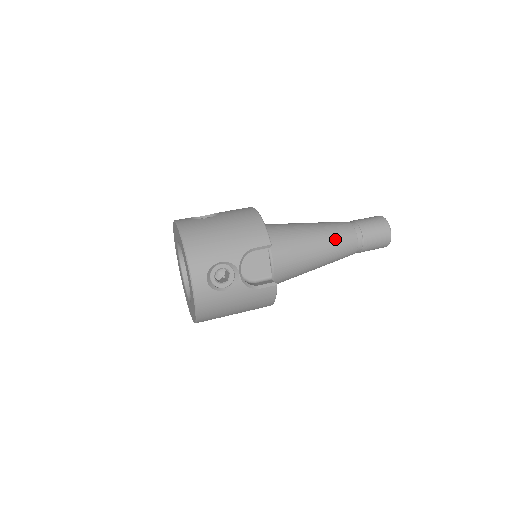
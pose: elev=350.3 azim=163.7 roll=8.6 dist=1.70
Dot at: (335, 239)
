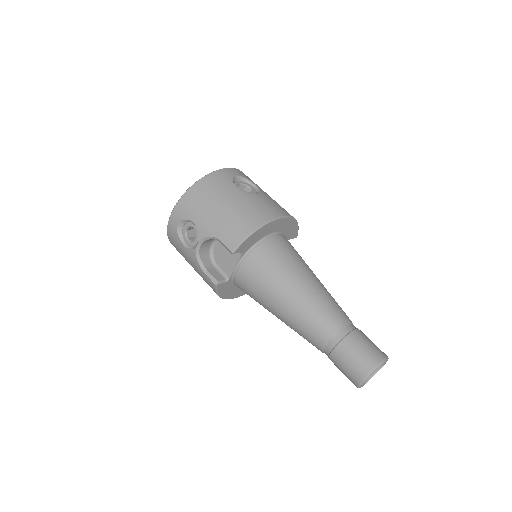
Dot at: (306, 317)
